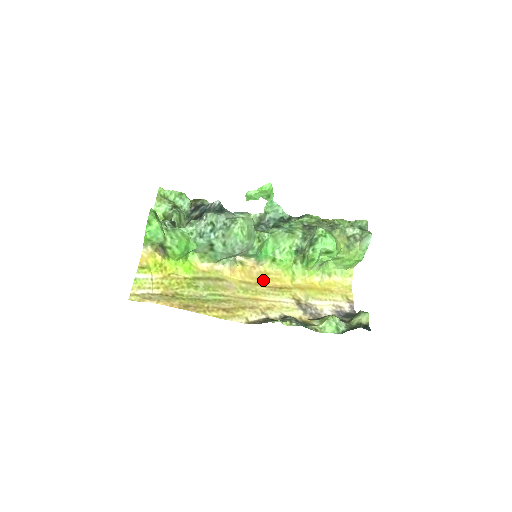
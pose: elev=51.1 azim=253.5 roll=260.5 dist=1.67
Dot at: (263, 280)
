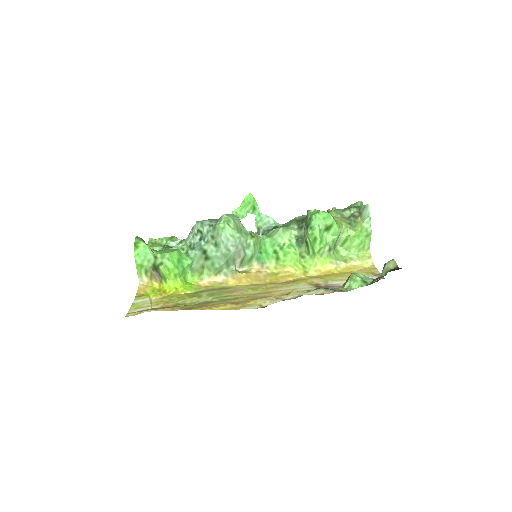
Dot at: (273, 280)
